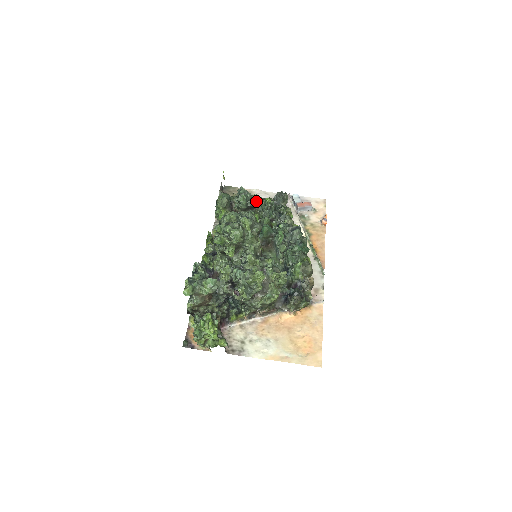
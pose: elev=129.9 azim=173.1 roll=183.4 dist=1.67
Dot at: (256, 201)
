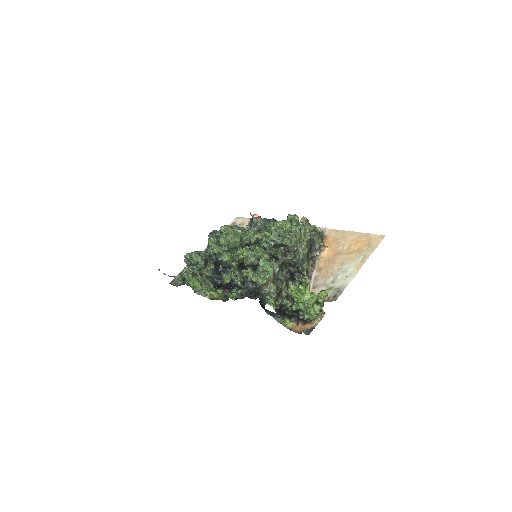
Dot at: occluded
